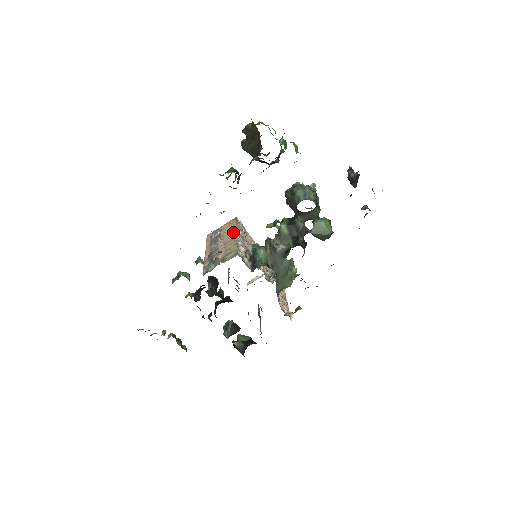
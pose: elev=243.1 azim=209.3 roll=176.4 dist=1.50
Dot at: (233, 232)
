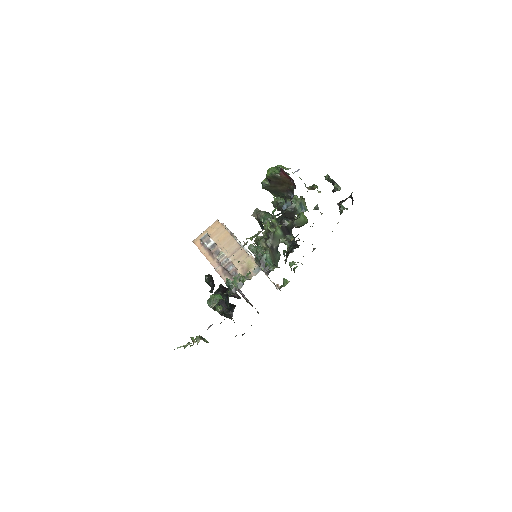
Dot at: (231, 240)
